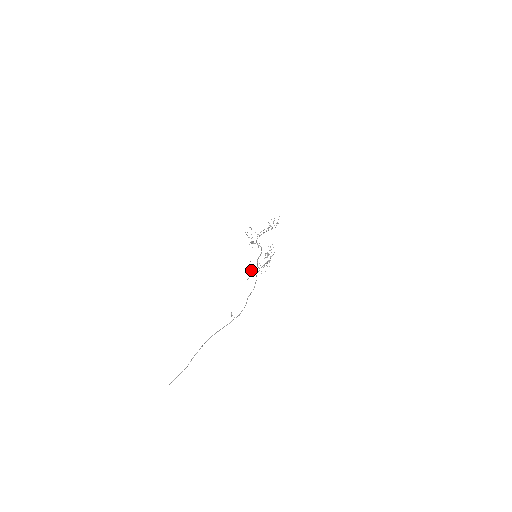
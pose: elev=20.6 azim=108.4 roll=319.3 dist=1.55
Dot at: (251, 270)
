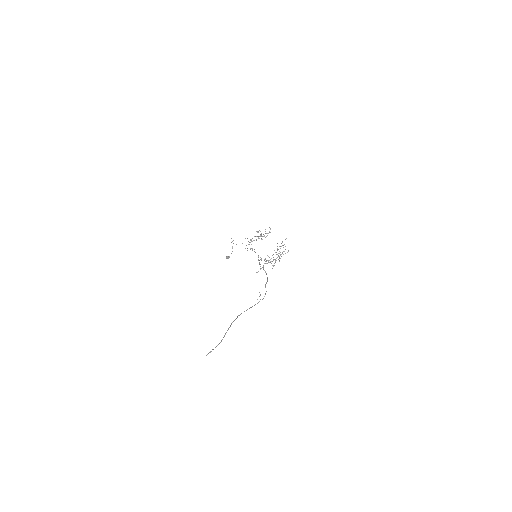
Dot at: occluded
